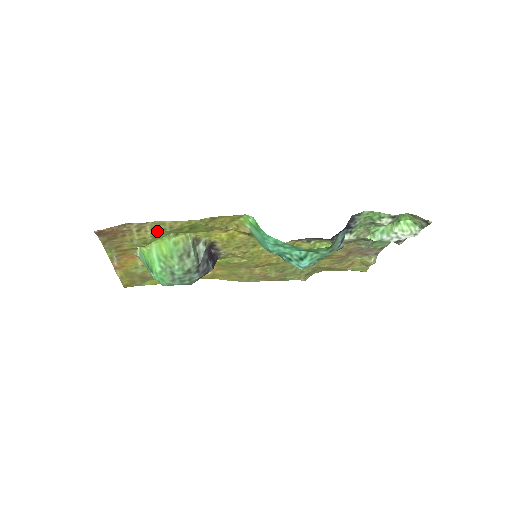
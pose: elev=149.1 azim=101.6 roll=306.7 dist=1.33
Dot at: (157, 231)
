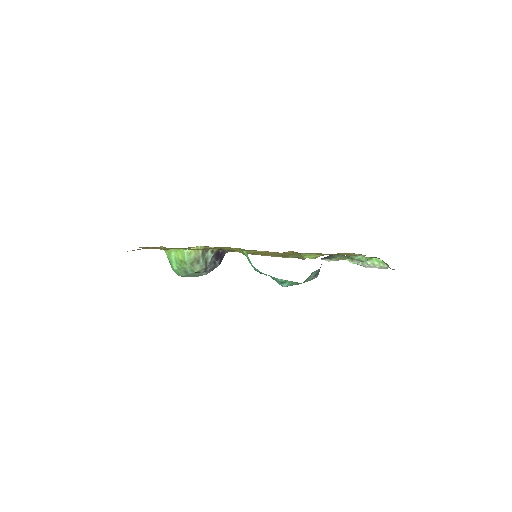
Dot at: (173, 248)
